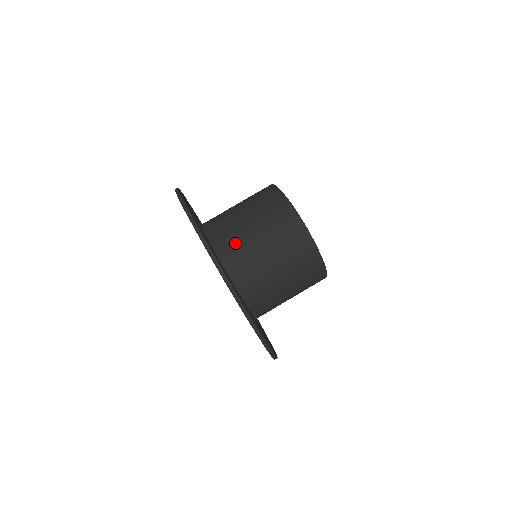
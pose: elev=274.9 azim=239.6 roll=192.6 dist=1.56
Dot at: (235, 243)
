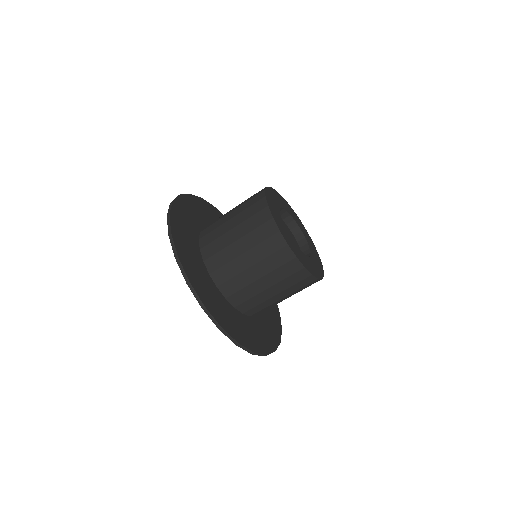
Dot at: (254, 301)
